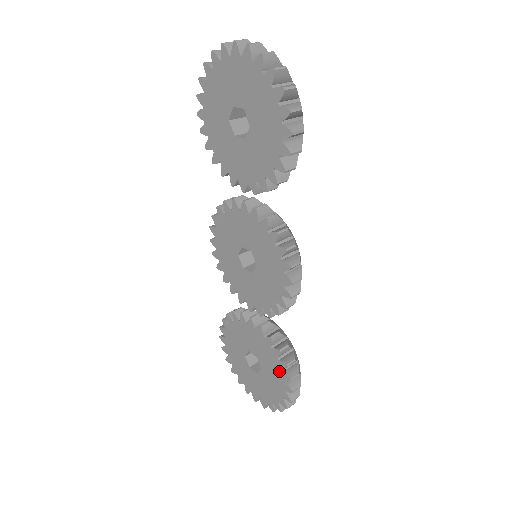
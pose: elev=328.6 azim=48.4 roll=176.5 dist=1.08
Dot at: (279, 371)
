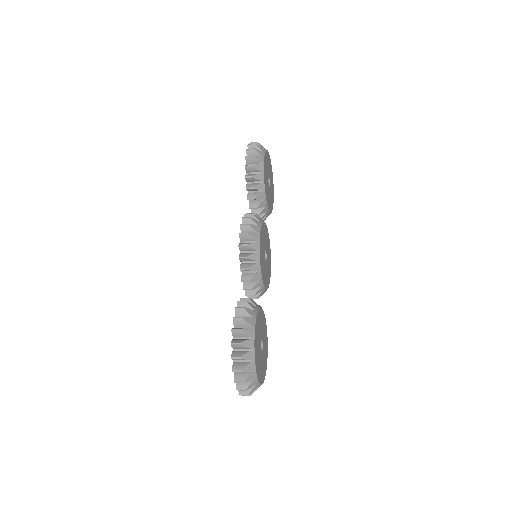
Dot at: occluded
